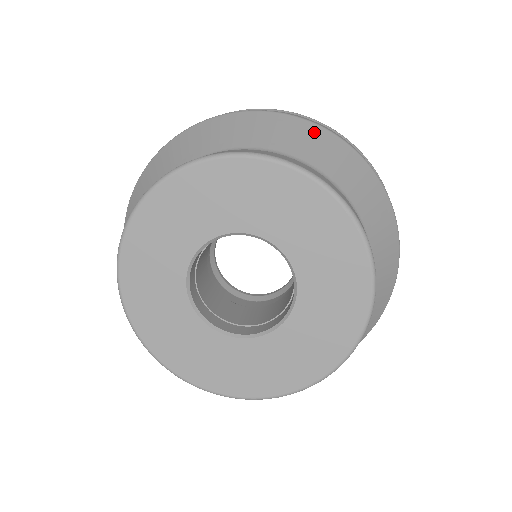
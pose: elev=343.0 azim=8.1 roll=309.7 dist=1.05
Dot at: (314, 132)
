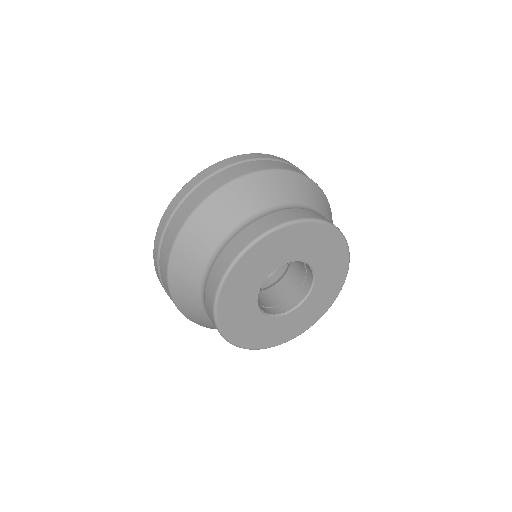
Dot at: (332, 221)
